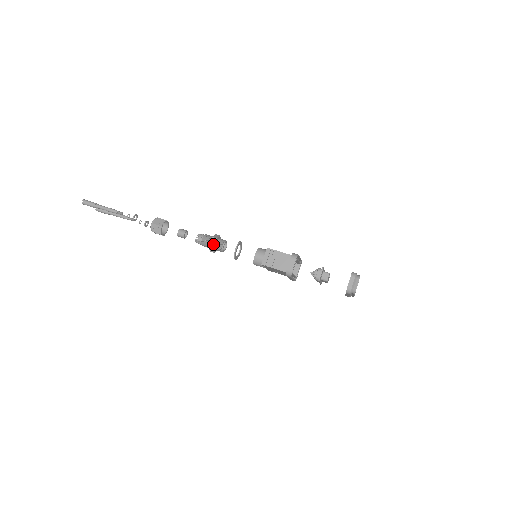
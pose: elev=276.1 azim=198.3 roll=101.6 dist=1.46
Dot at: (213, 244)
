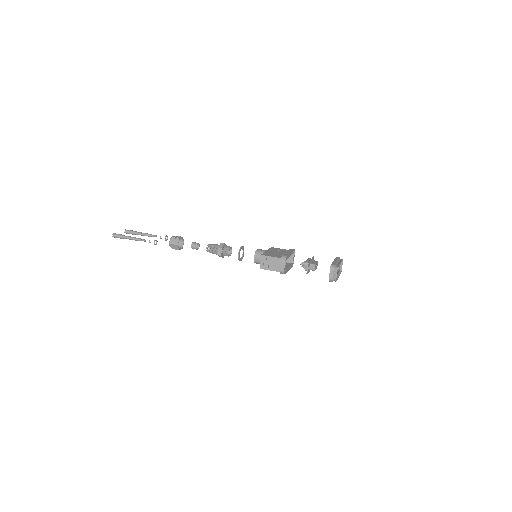
Dot at: (220, 254)
